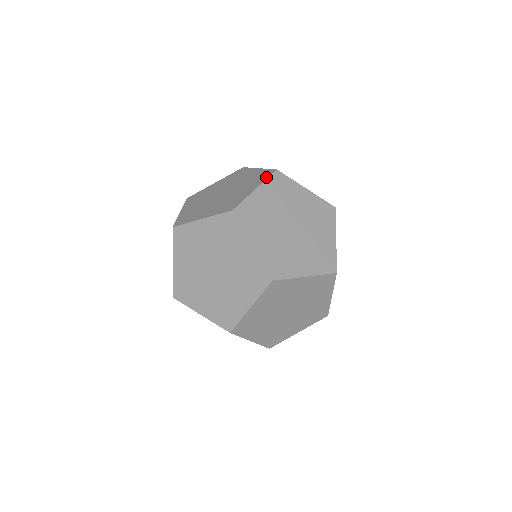
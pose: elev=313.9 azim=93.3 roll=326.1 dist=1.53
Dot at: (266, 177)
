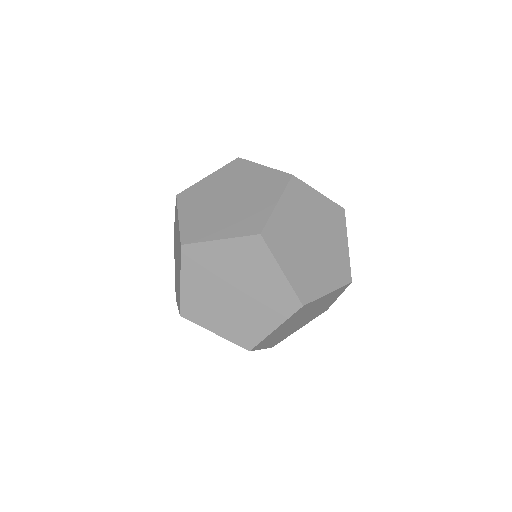
Dot at: occluded
